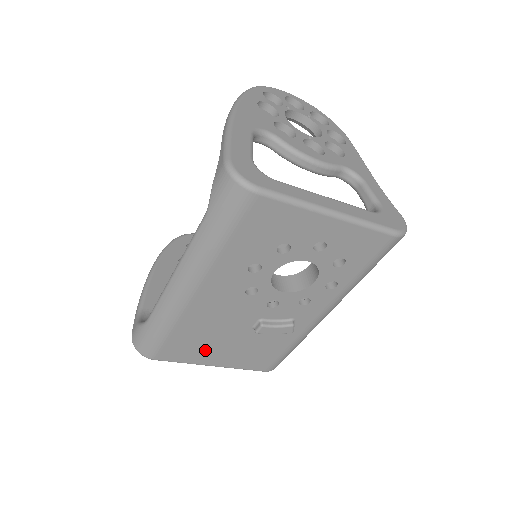
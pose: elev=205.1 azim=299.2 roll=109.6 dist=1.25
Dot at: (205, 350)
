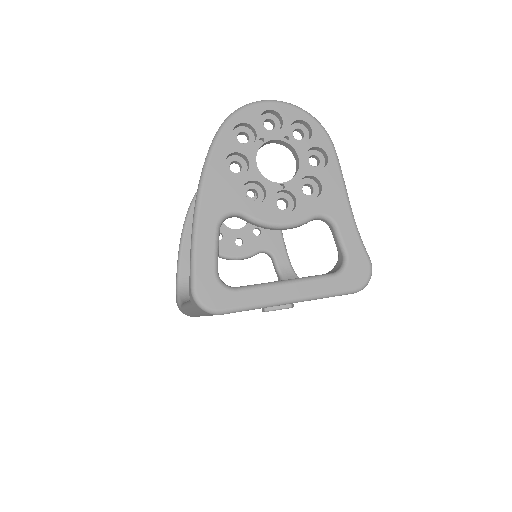
Dot at: occluded
